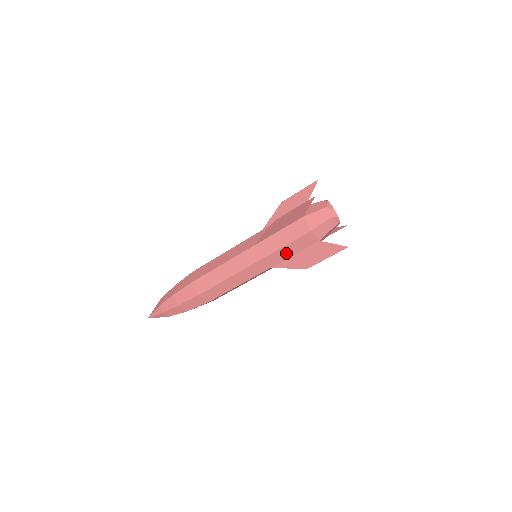
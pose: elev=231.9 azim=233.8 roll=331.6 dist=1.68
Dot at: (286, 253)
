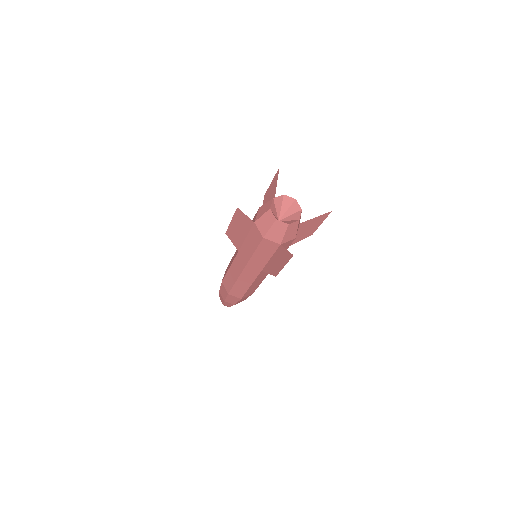
Dot at: (262, 258)
